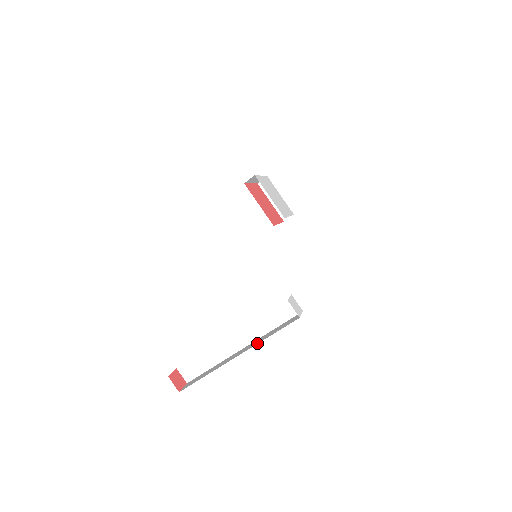
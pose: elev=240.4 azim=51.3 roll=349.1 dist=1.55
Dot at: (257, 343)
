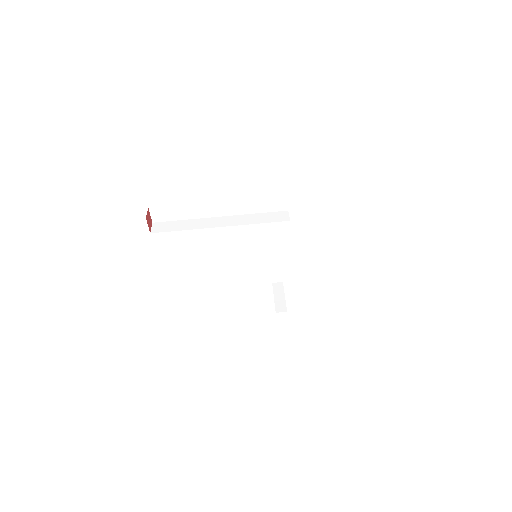
Dot at: occluded
